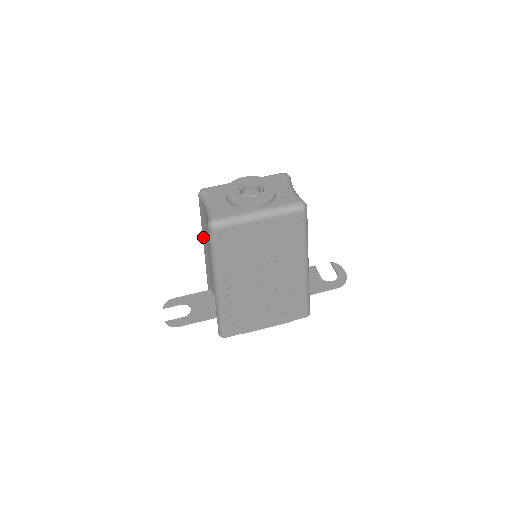
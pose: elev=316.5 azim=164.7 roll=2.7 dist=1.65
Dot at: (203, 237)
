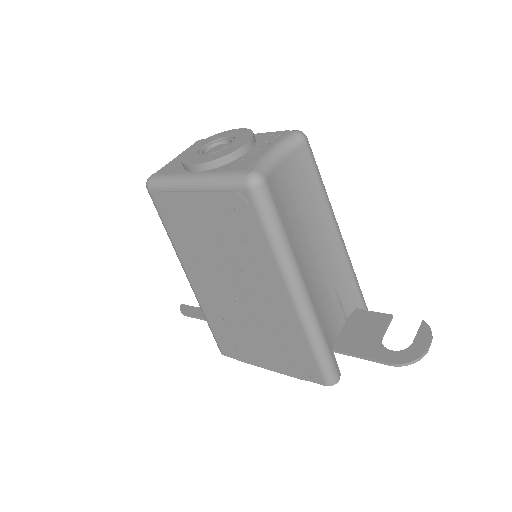
Dot at: occluded
